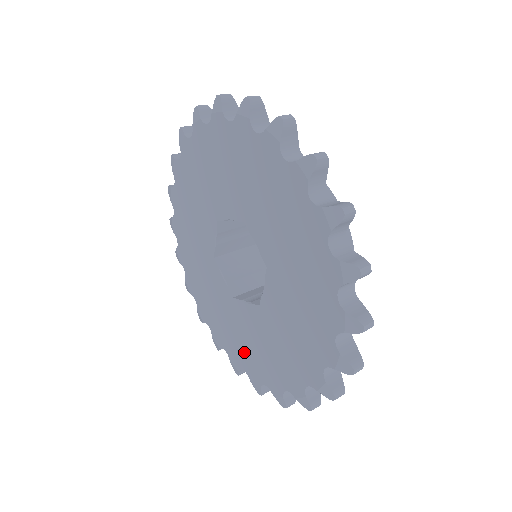
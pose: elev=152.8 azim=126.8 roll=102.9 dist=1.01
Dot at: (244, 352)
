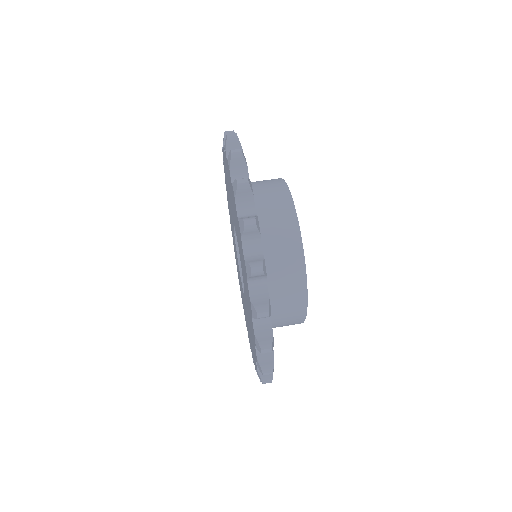
Dot at: (231, 225)
